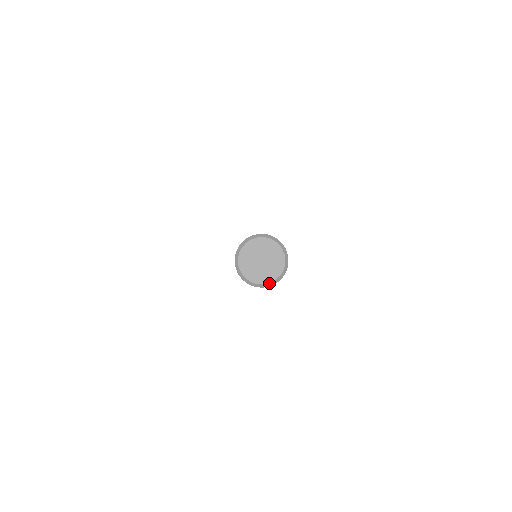
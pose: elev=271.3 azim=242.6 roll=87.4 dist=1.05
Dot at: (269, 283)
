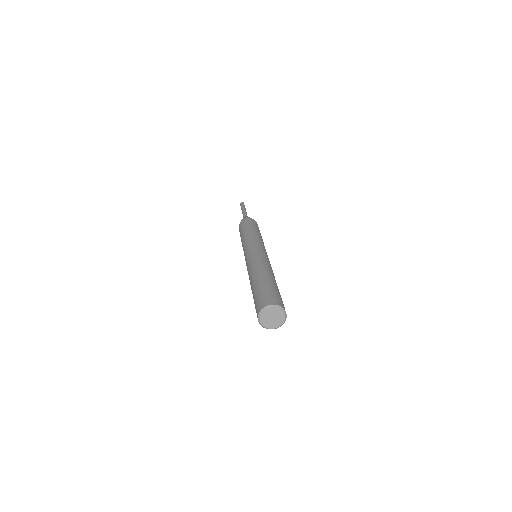
Dot at: (284, 321)
